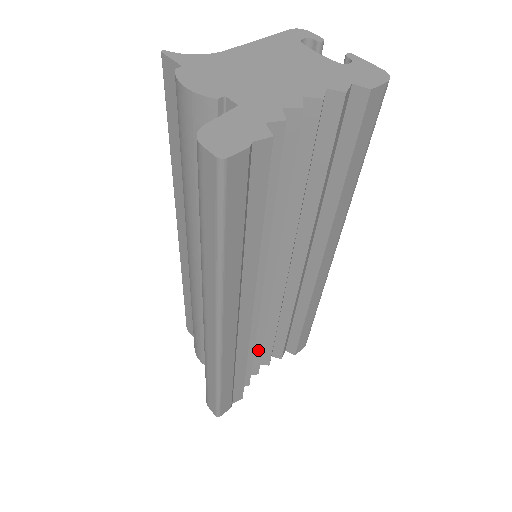
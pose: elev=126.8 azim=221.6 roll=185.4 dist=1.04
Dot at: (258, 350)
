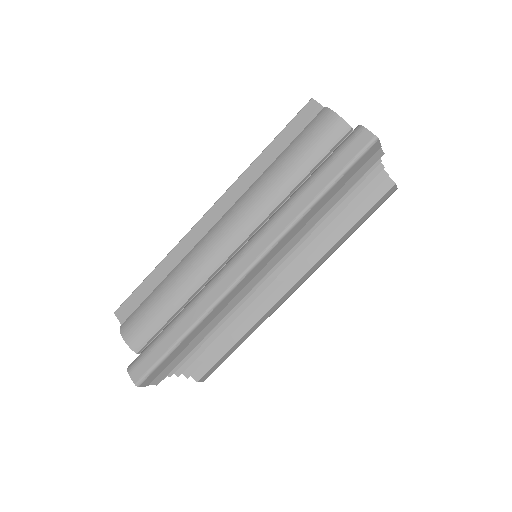
Dot at: (200, 342)
